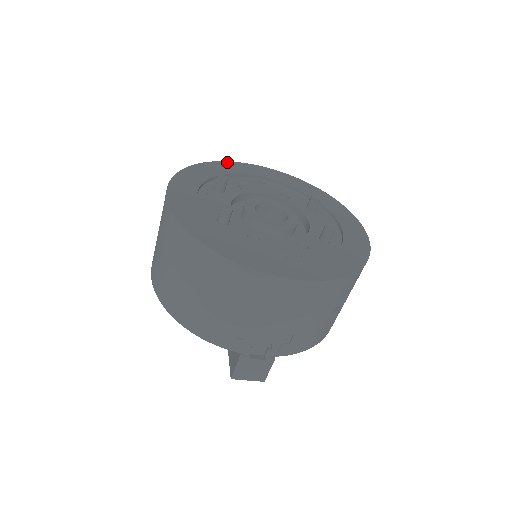
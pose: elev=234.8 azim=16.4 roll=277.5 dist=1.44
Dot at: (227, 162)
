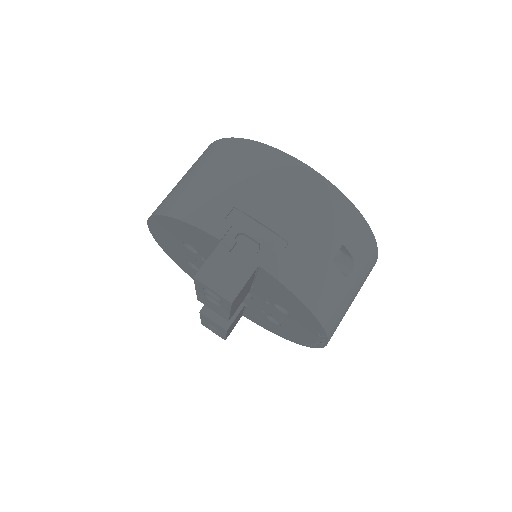
Dot at: occluded
